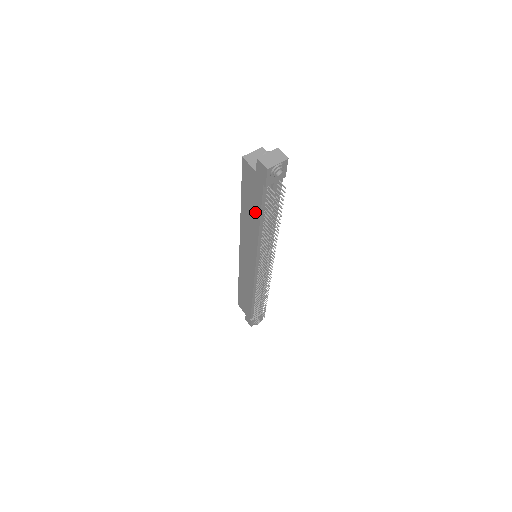
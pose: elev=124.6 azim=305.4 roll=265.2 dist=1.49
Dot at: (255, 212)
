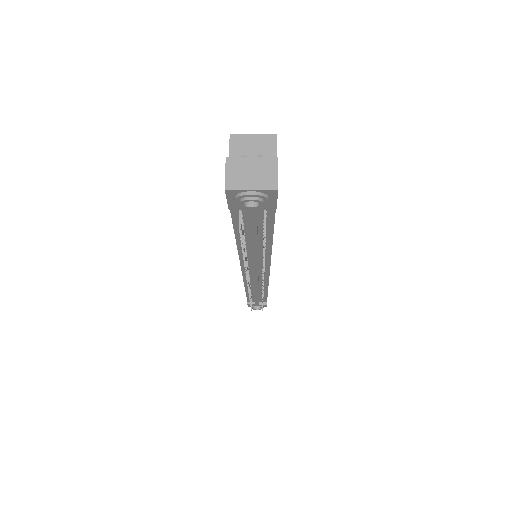
Dot at: occluded
